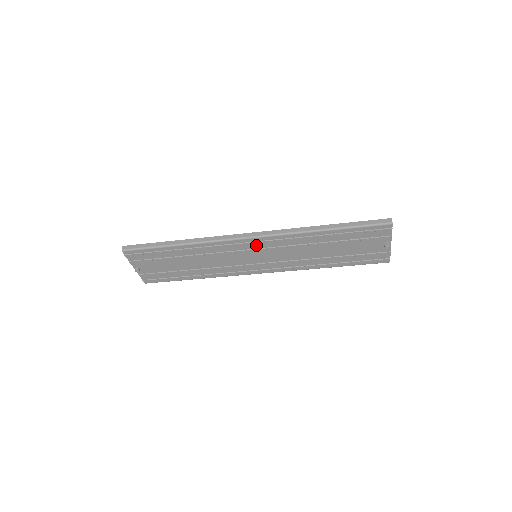
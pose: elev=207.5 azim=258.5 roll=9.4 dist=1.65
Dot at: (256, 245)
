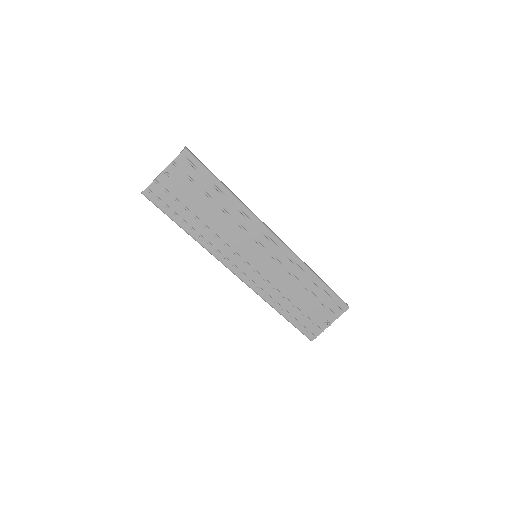
Dot at: (271, 247)
